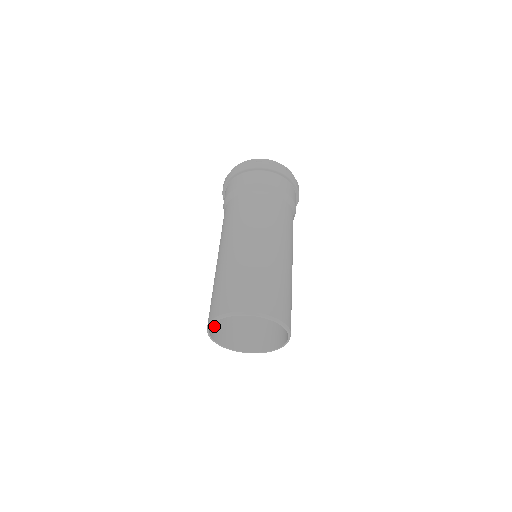
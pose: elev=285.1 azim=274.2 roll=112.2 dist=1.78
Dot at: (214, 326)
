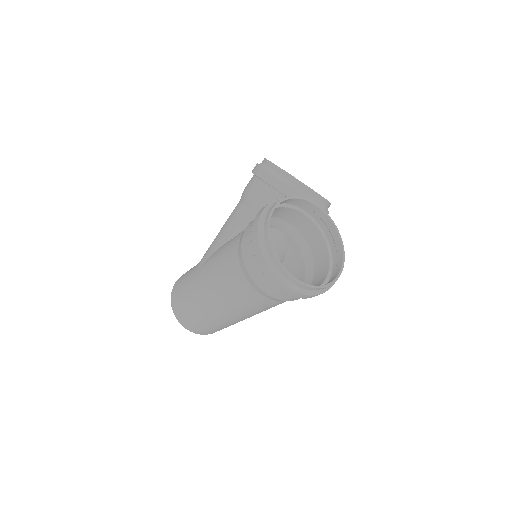
Dot at: occluded
